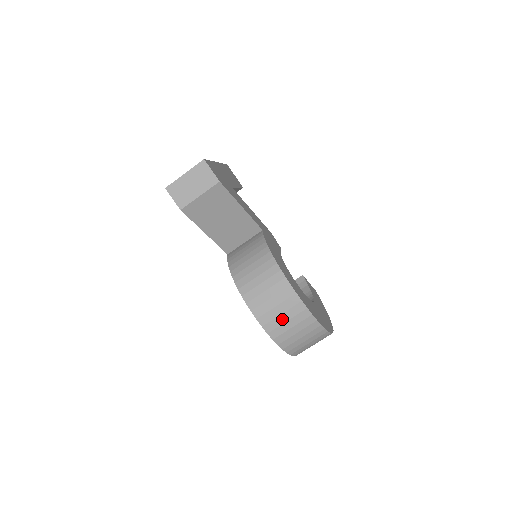
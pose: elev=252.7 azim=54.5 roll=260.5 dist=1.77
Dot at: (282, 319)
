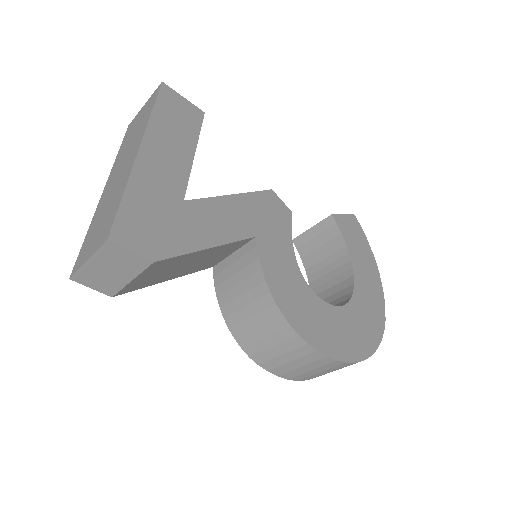
Dot at: (313, 372)
